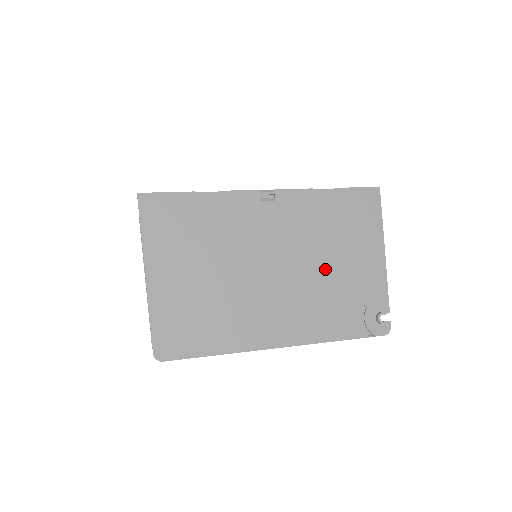
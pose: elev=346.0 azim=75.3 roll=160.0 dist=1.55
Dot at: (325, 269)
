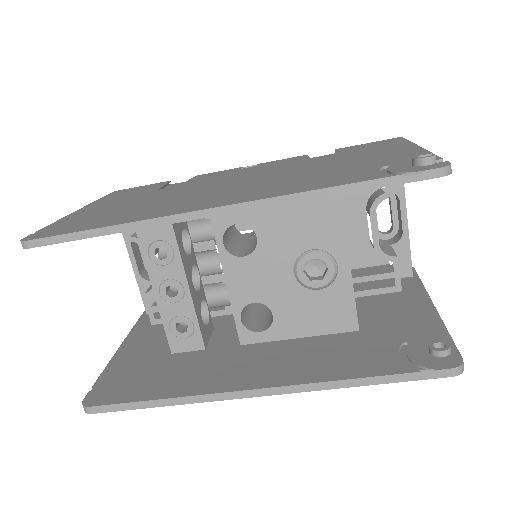
Dot at: (315, 168)
